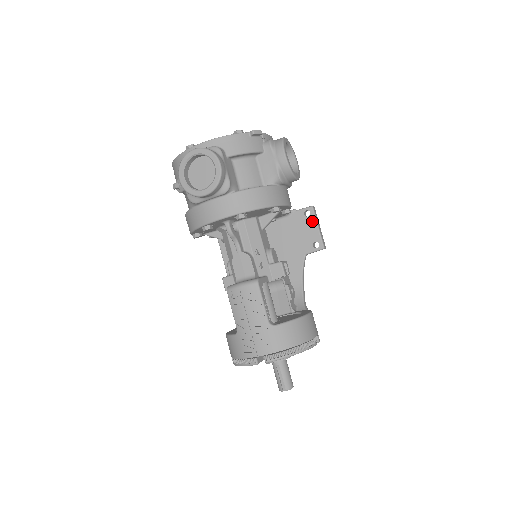
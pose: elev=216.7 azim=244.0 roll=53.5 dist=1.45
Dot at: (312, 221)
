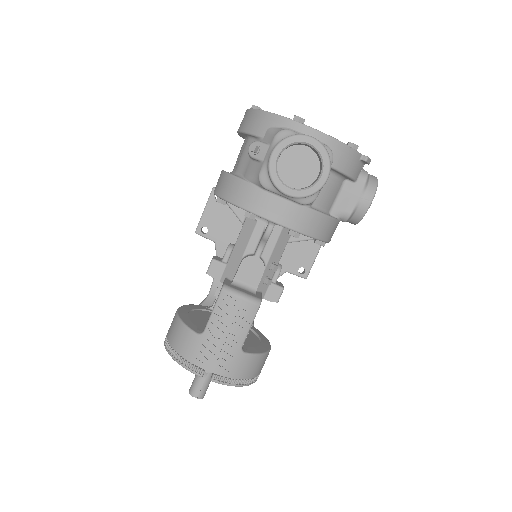
Dot at: (315, 248)
